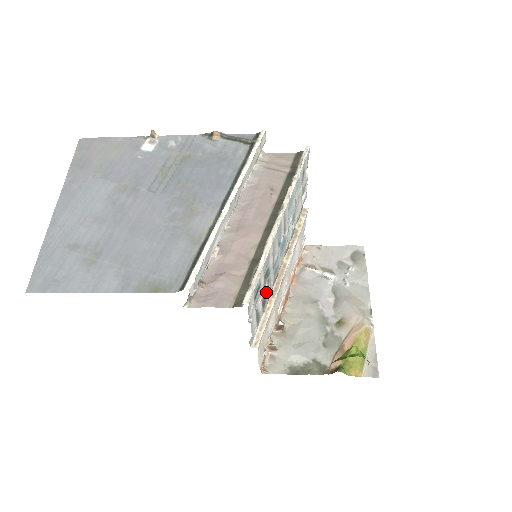
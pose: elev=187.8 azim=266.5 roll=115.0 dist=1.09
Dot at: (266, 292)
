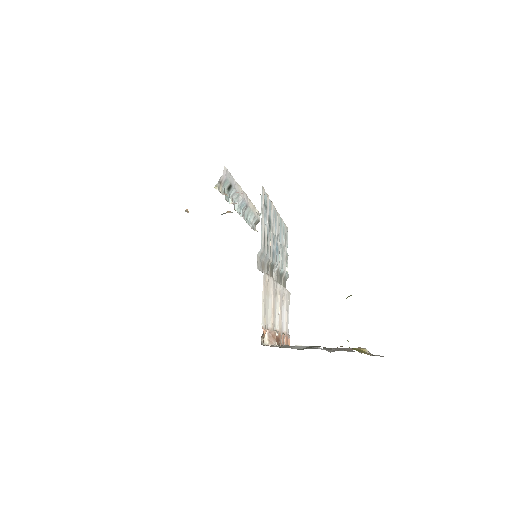
Dot at: (269, 240)
